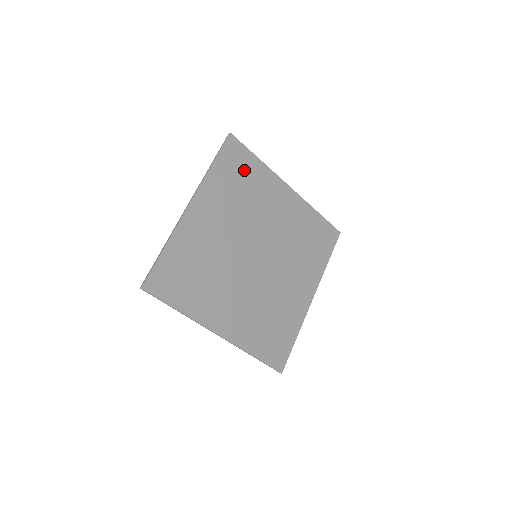
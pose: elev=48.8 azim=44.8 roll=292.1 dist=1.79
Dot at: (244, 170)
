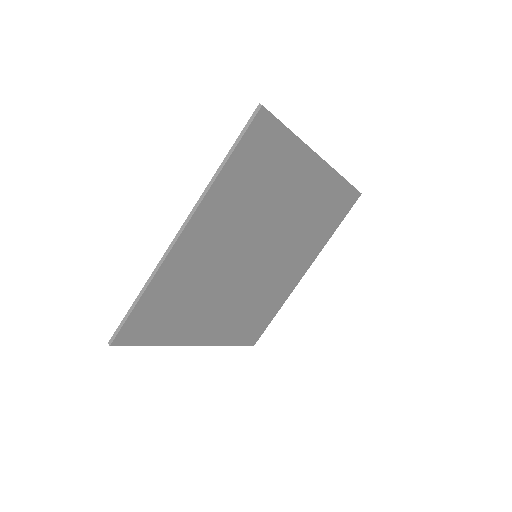
Dot at: (268, 158)
